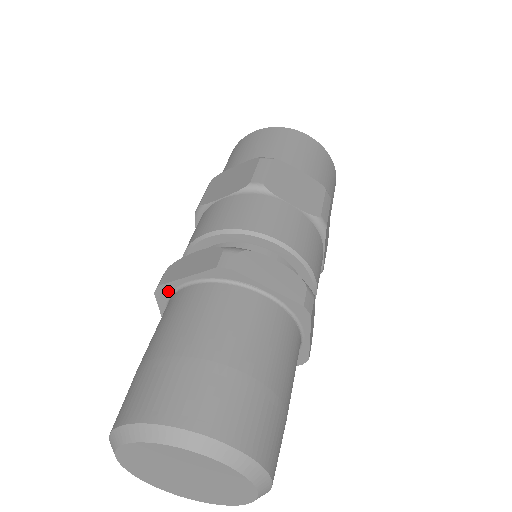
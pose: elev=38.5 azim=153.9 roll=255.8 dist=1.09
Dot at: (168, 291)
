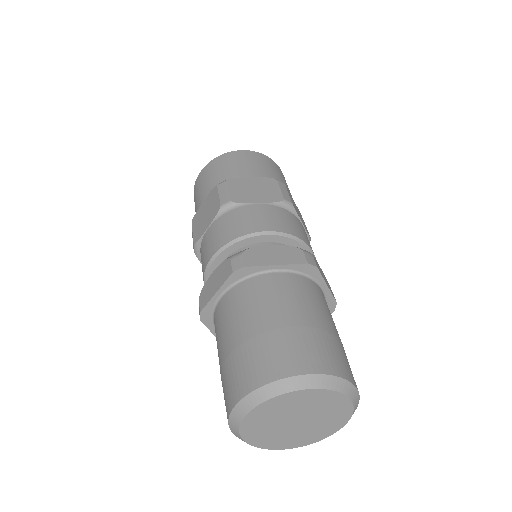
Dot at: (248, 273)
